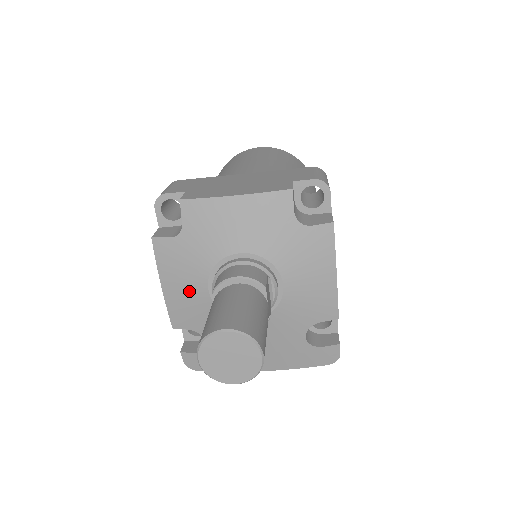
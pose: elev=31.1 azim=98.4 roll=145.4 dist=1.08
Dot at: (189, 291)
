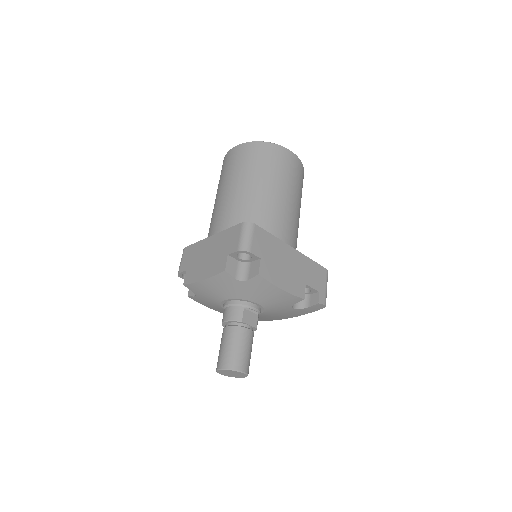
Dot at: (221, 310)
